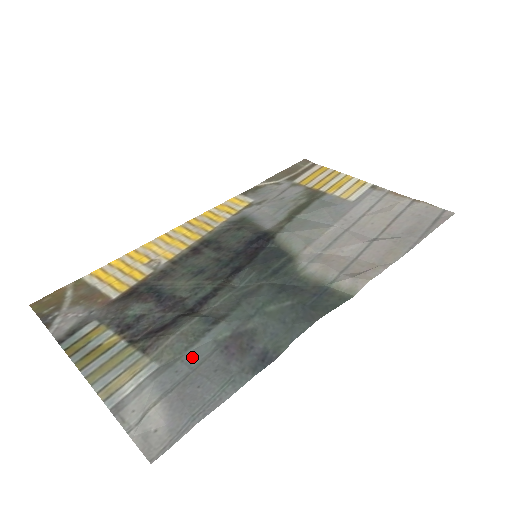
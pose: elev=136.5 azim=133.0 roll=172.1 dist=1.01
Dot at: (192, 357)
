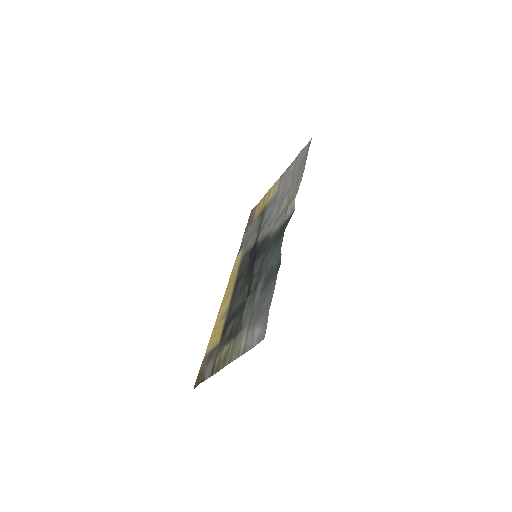
Dot at: (256, 305)
